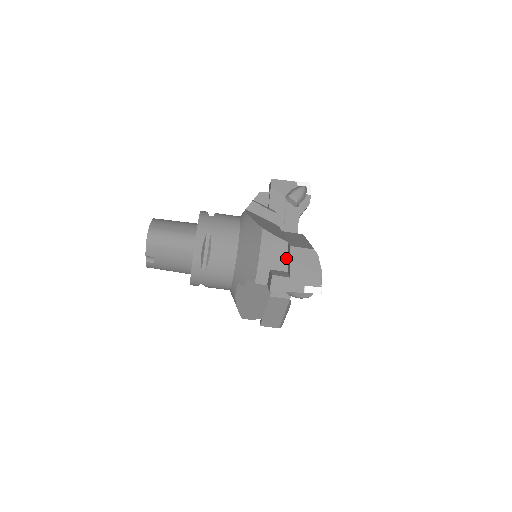
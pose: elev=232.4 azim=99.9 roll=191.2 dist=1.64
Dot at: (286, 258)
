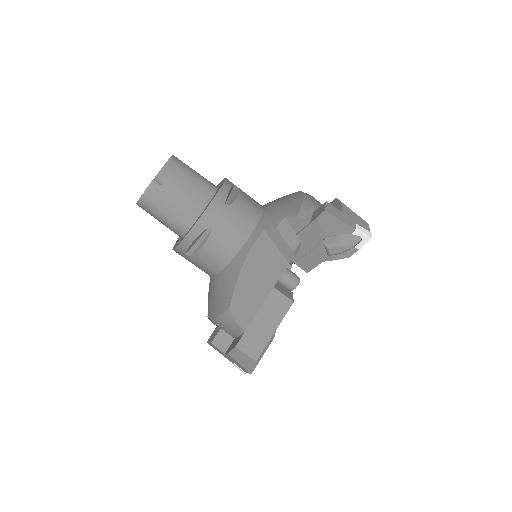
Dot at: occluded
